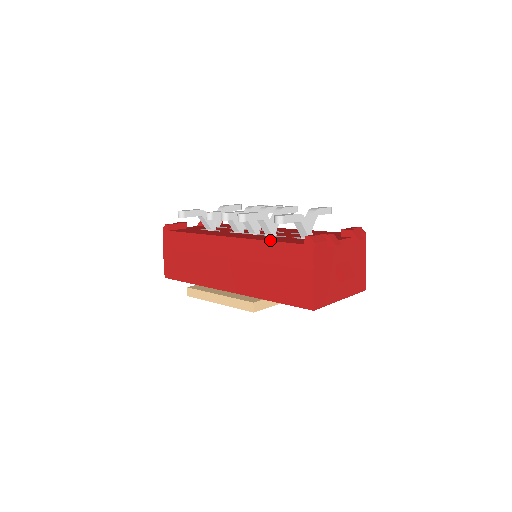
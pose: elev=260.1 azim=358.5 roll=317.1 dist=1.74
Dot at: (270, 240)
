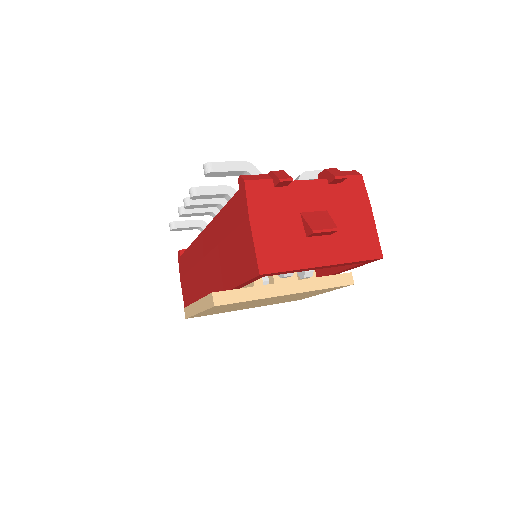
Dot at: occluded
